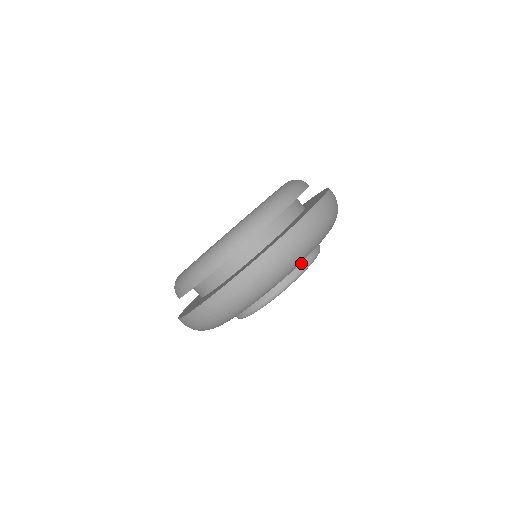
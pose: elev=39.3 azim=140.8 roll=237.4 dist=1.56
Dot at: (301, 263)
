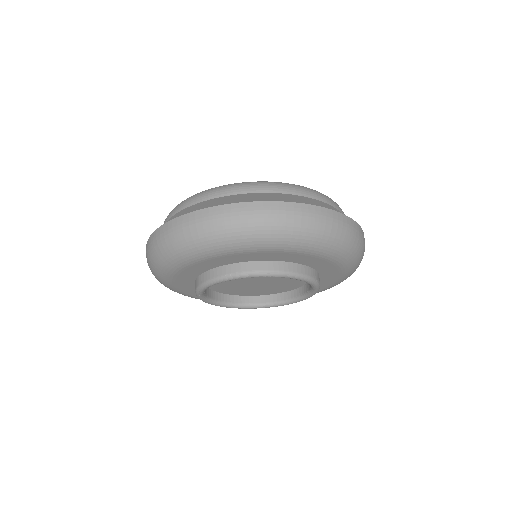
Dot at: (314, 273)
